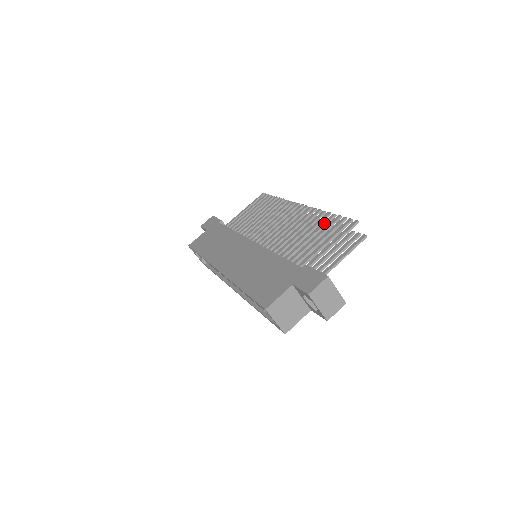
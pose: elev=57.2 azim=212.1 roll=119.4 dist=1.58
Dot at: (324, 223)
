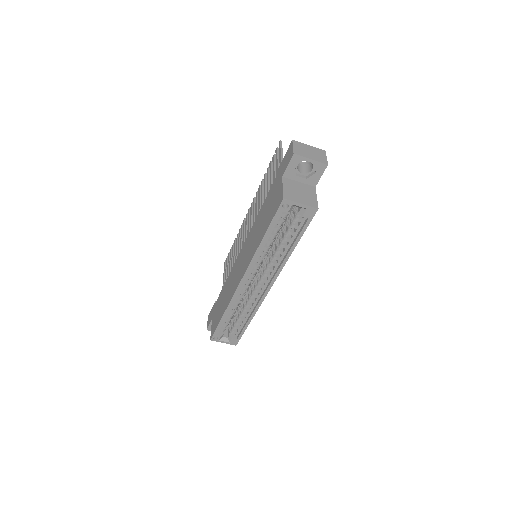
Dot at: (267, 175)
